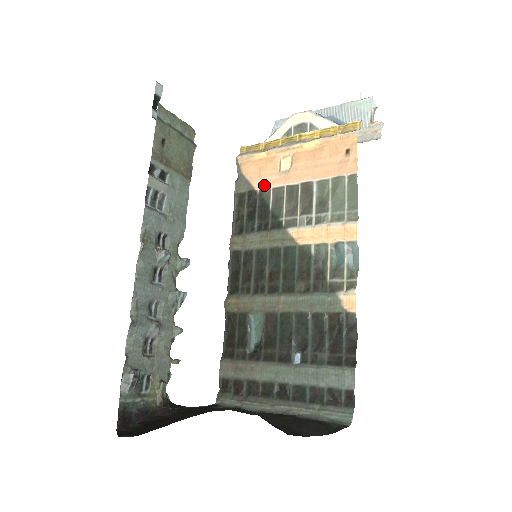
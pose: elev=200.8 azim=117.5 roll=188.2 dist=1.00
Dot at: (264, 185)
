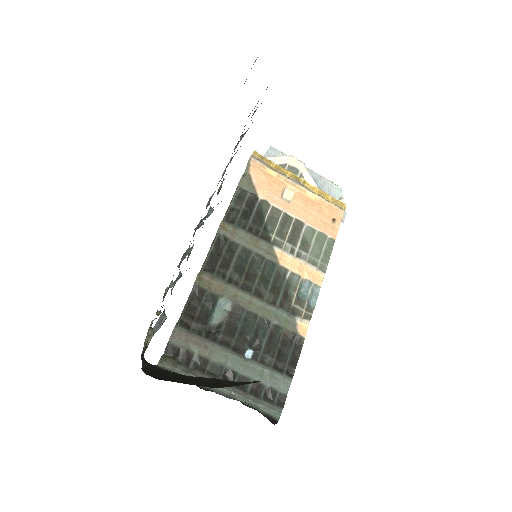
Dot at: (267, 198)
